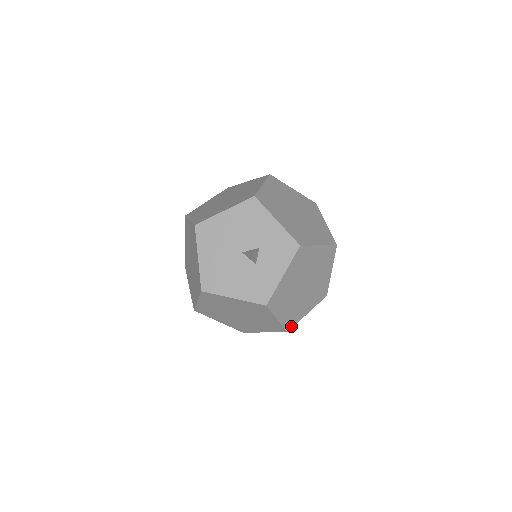
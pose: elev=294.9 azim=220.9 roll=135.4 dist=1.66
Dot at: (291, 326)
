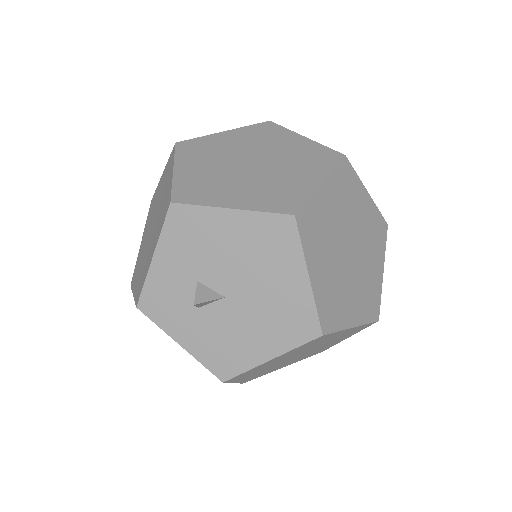
Dot at: (185, 201)
